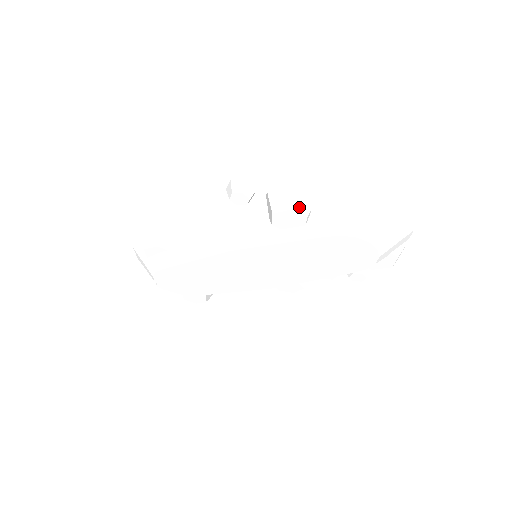
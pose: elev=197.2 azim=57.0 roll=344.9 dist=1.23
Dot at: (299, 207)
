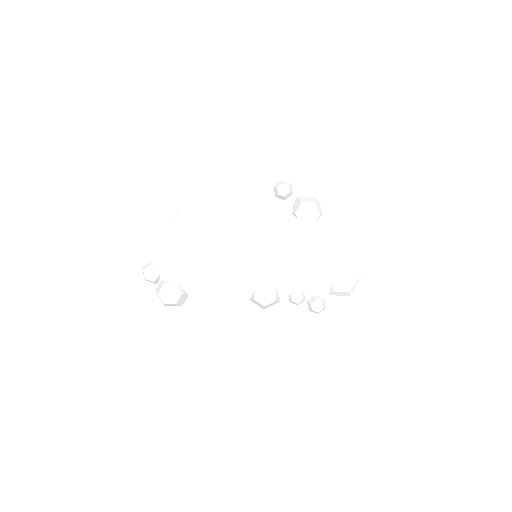
Dot at: (318, 206)
